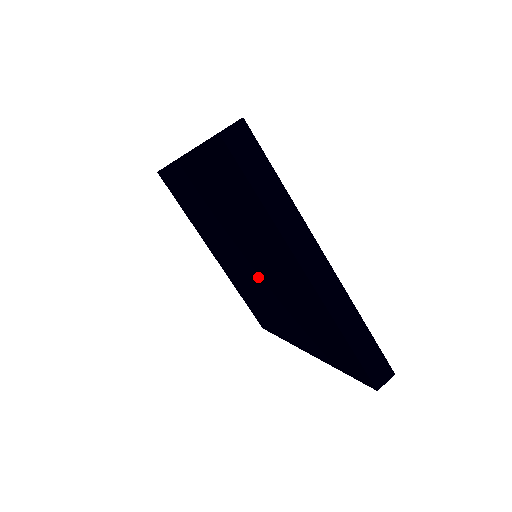
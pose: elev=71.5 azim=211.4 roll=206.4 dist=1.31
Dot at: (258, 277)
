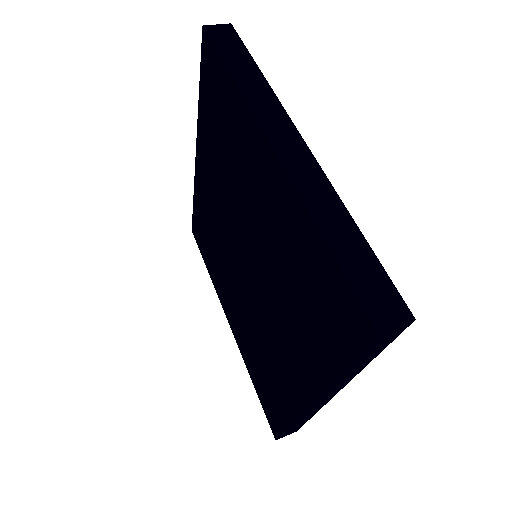
Dot at: (253, 277)
